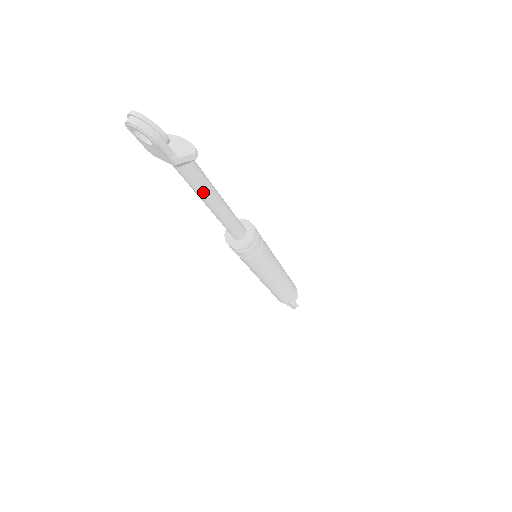
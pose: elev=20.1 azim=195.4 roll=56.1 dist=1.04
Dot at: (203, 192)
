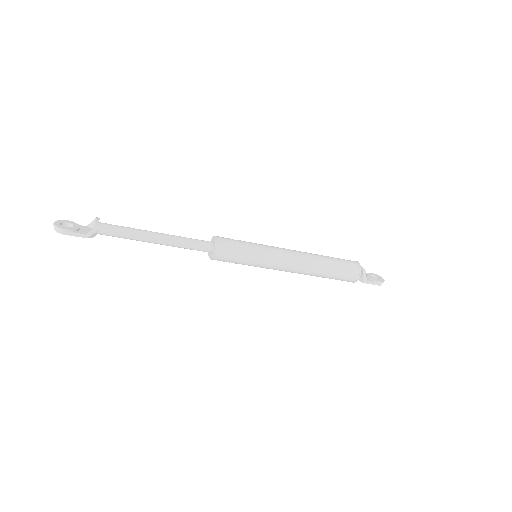
Dot at: (135, 239)
